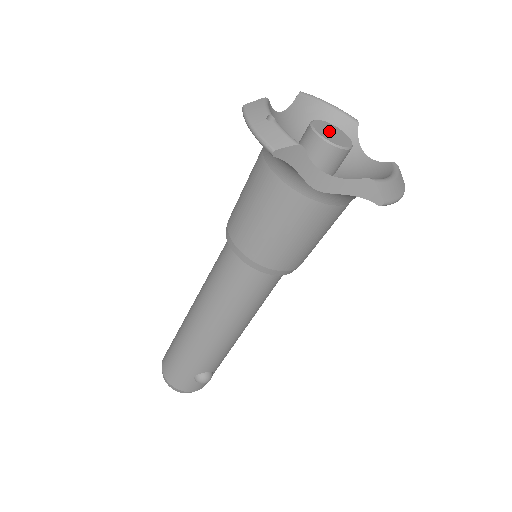
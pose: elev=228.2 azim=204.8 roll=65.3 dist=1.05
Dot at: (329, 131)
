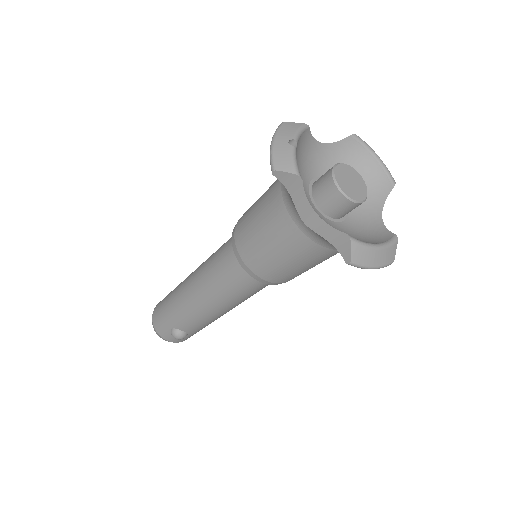
Dot at: (349, 179)
